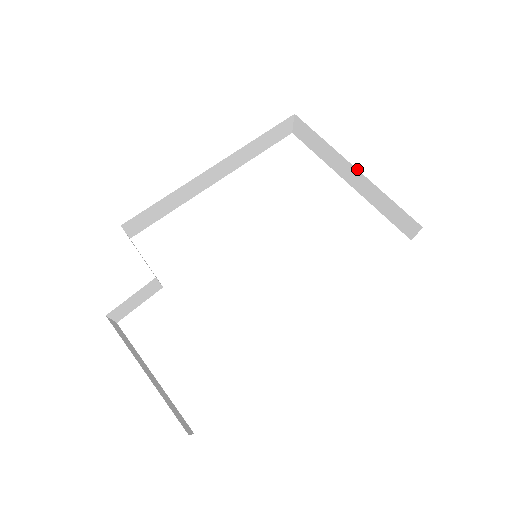
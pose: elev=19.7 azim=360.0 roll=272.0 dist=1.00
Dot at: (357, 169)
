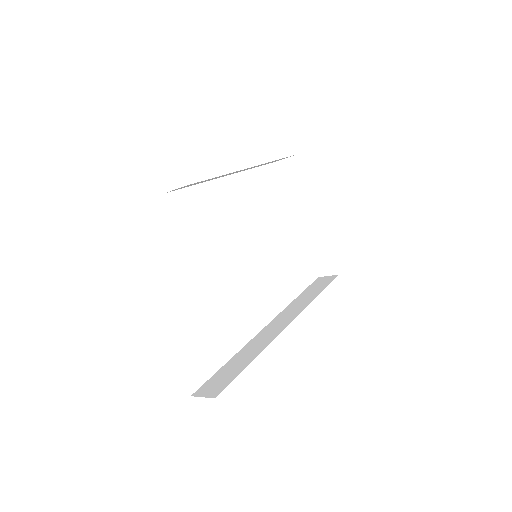
Dot at: occluded
